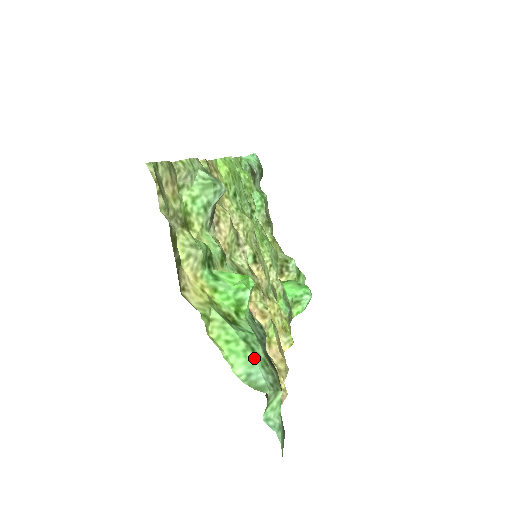
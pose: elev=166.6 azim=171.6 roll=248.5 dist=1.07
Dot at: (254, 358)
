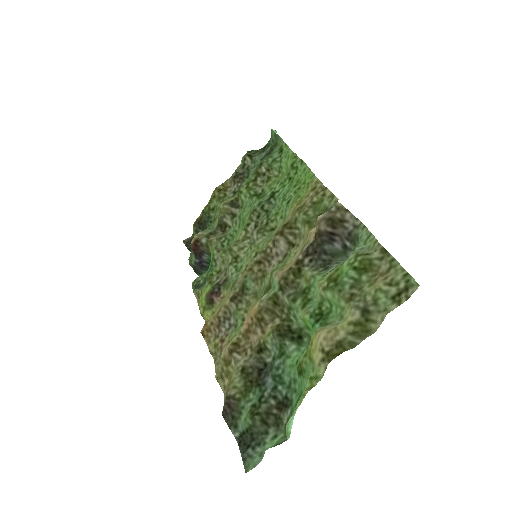
Dot at: (296, 410)
